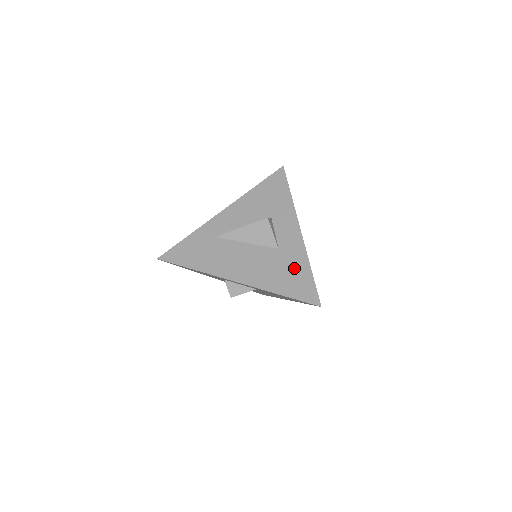
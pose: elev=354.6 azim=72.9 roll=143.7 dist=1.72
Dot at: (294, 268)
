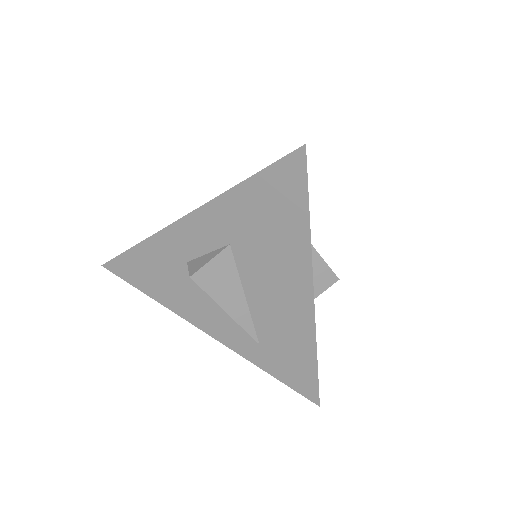
Dot at: occluded
